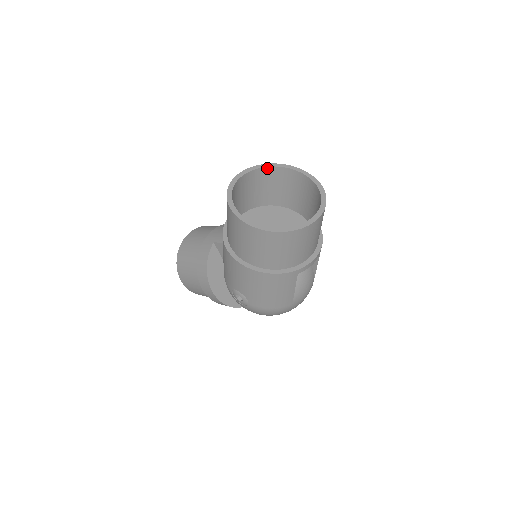
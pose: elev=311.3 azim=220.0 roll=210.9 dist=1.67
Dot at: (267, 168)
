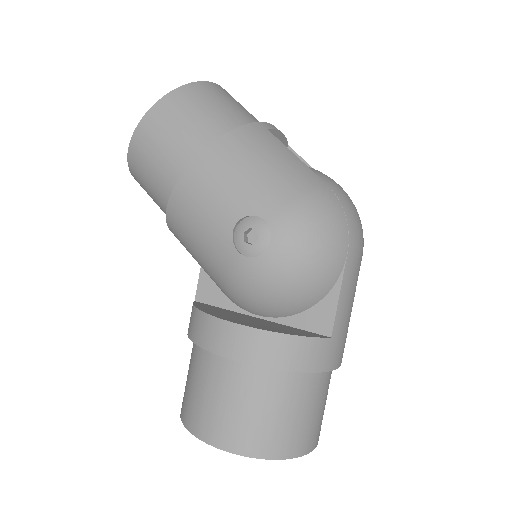
Dot at: occluded
